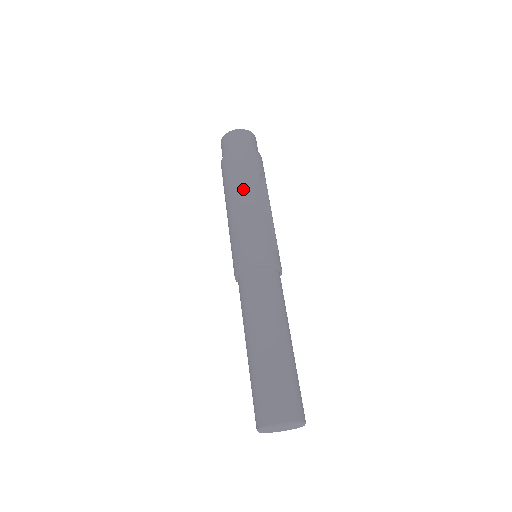
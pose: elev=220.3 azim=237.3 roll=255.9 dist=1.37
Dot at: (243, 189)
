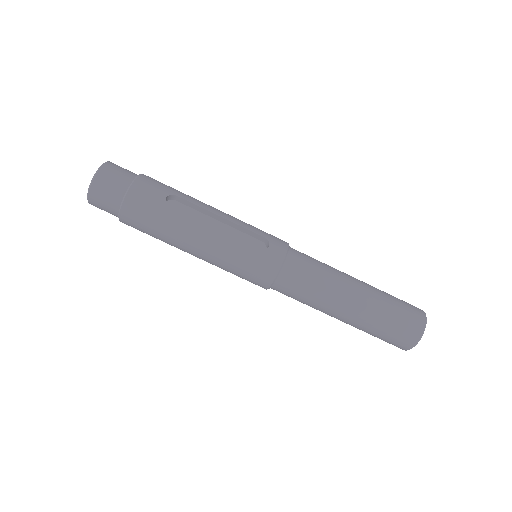
Dot at: (180, 238)
